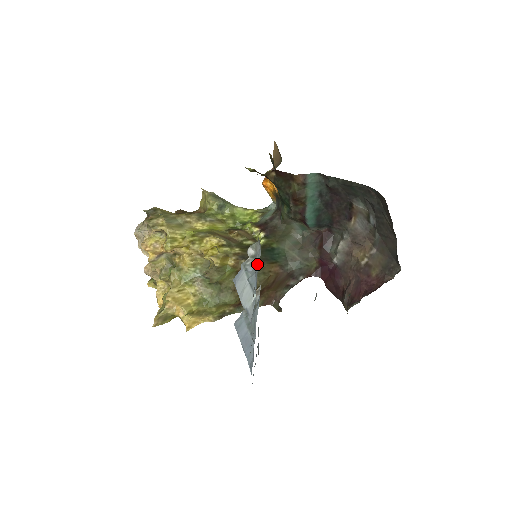
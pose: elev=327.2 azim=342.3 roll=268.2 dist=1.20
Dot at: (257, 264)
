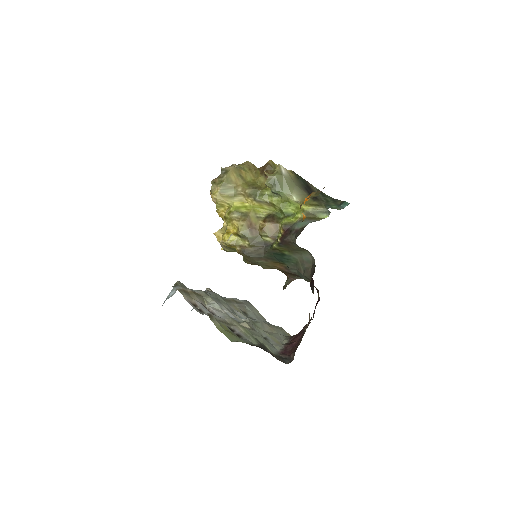
Dot at: (172, 295)
